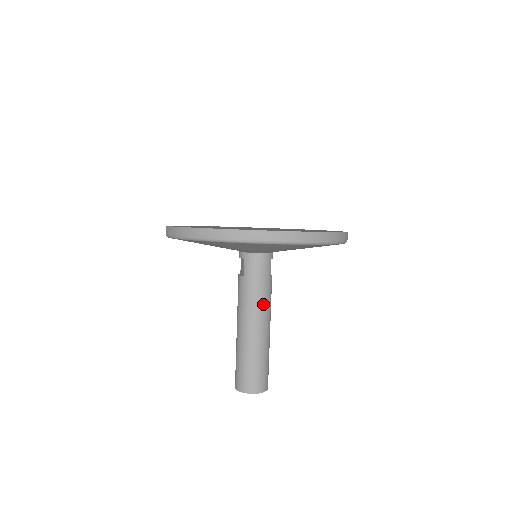
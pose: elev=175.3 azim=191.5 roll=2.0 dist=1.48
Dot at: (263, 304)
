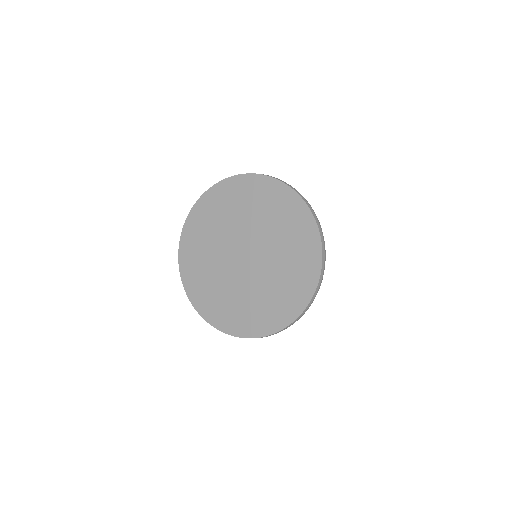
Dot at: occluded
